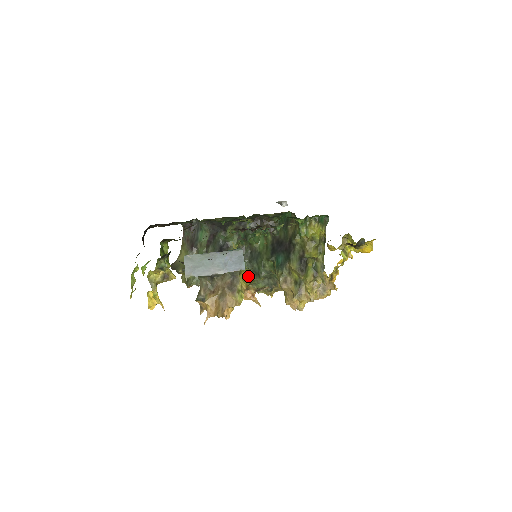
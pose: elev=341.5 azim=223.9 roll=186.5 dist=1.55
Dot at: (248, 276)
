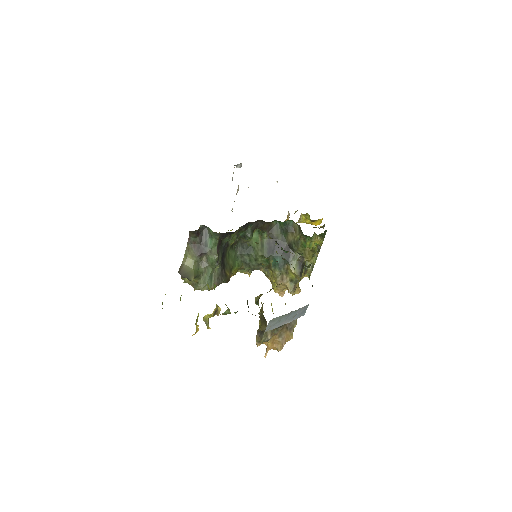
Dot at: (239, 266)
